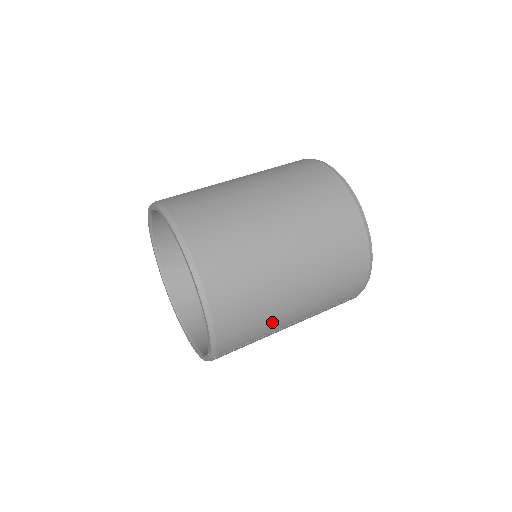
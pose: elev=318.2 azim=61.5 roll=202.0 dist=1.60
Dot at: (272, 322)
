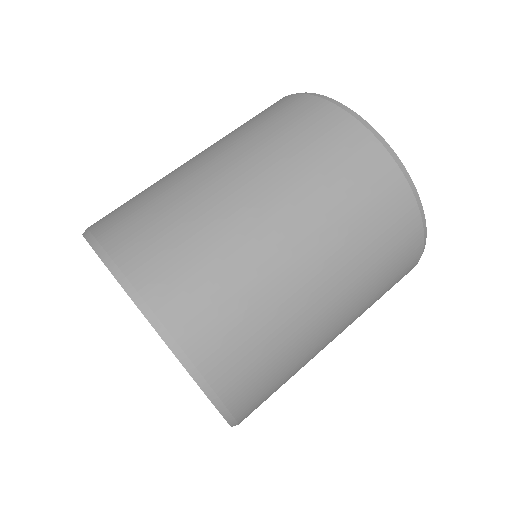
Dot at: occluded
